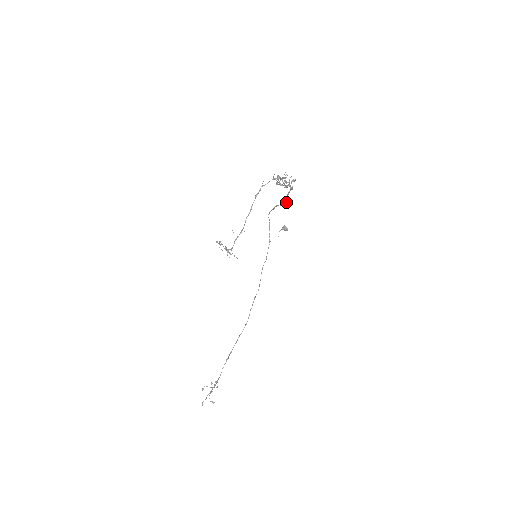
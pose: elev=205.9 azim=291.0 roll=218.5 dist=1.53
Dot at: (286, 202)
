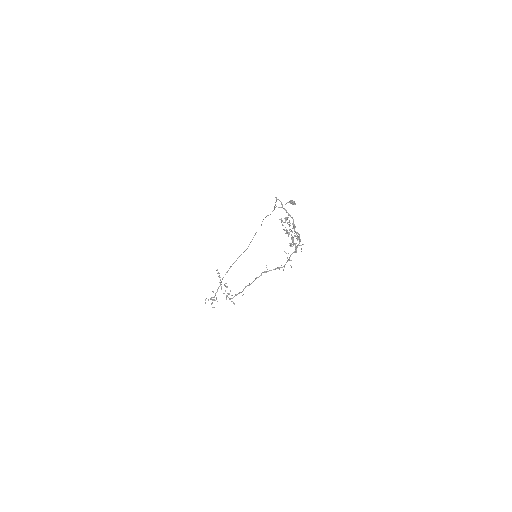
Dot at: occluded
